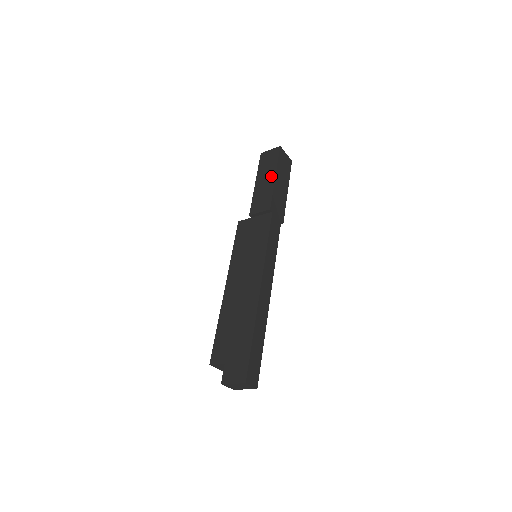
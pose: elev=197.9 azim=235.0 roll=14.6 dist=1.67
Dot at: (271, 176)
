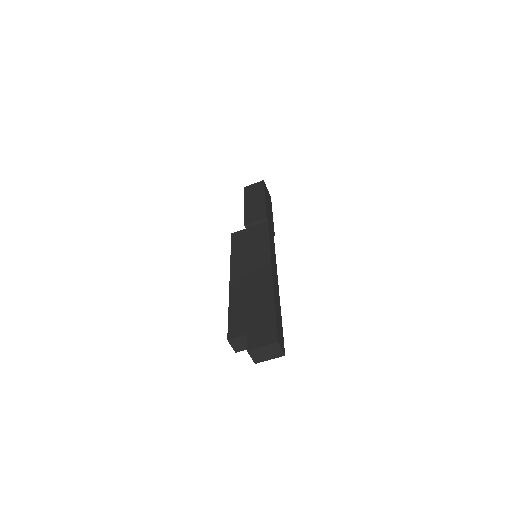
Dot at: (260, 198)
